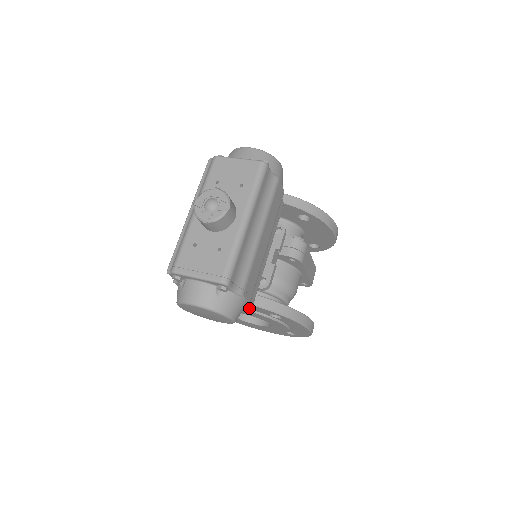
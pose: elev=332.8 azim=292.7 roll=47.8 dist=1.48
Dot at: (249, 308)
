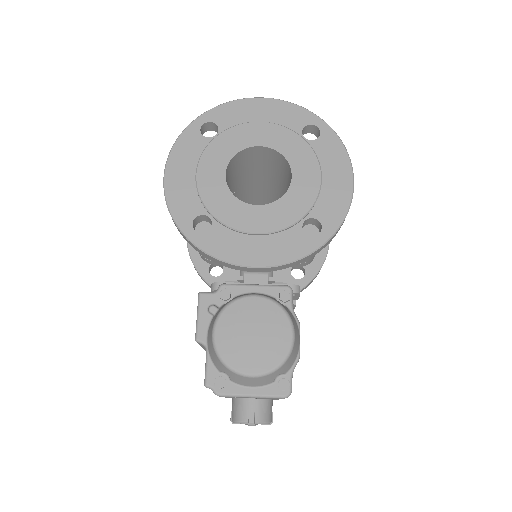
Dot at: occluded
